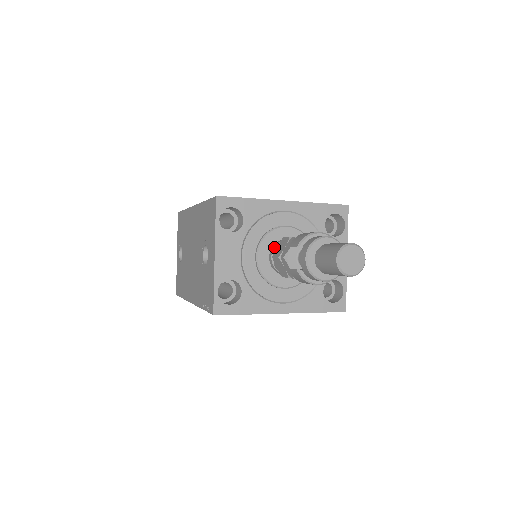
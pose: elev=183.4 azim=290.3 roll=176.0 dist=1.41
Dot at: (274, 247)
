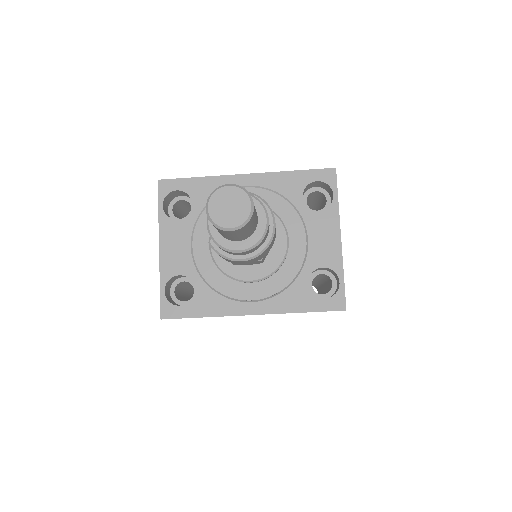
Dot at: occluded
